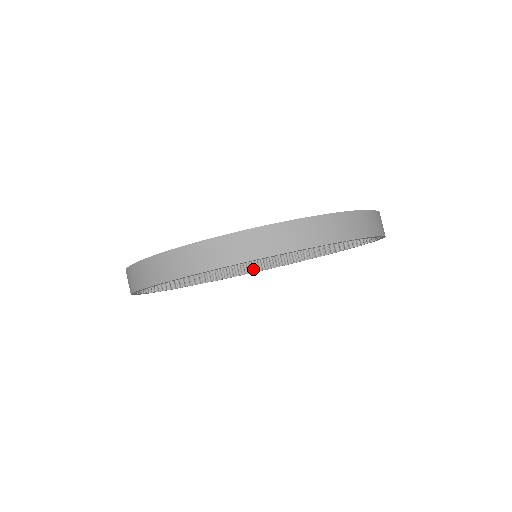
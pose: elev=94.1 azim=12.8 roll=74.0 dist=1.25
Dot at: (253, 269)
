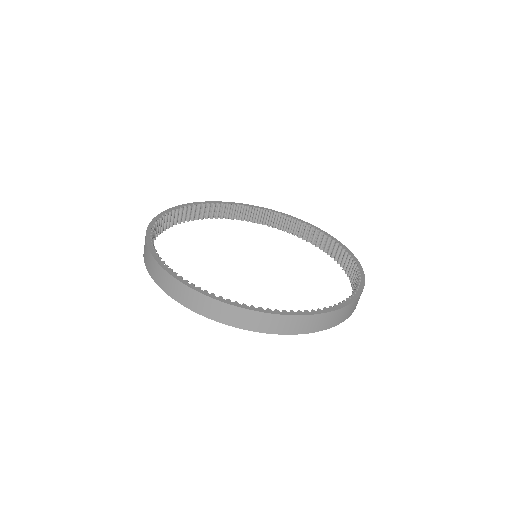
Dot at: (175, 222)
